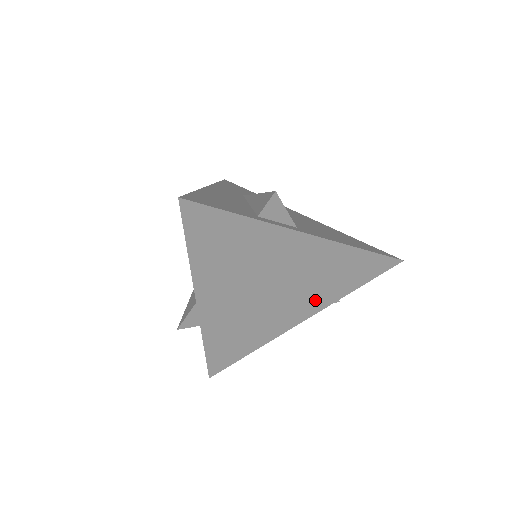
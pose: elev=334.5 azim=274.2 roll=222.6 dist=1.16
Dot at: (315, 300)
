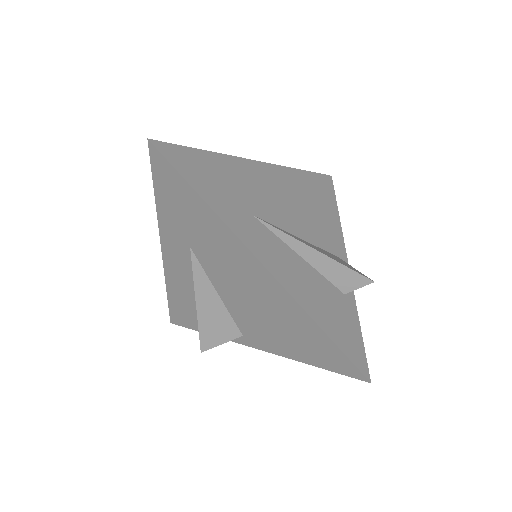
Dot at: occluded
